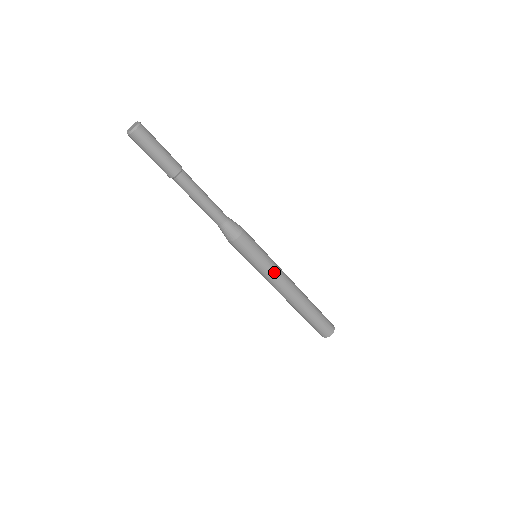
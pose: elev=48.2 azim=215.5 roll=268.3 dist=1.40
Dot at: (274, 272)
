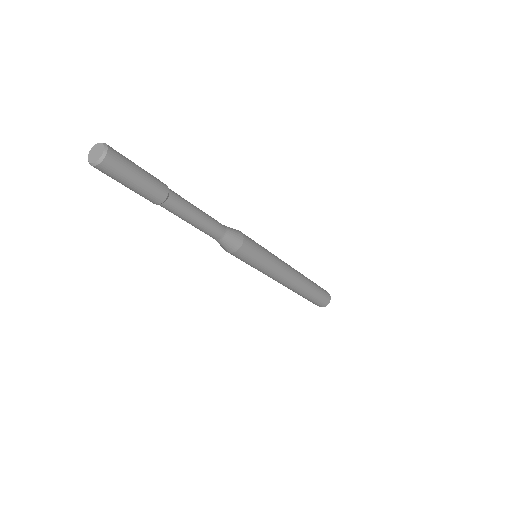
Dot at: (276, 270)
